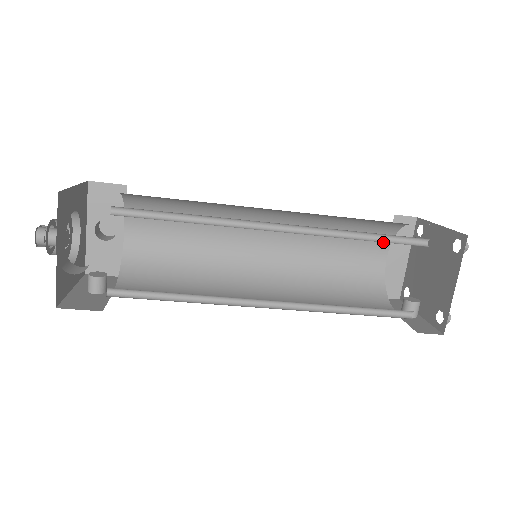
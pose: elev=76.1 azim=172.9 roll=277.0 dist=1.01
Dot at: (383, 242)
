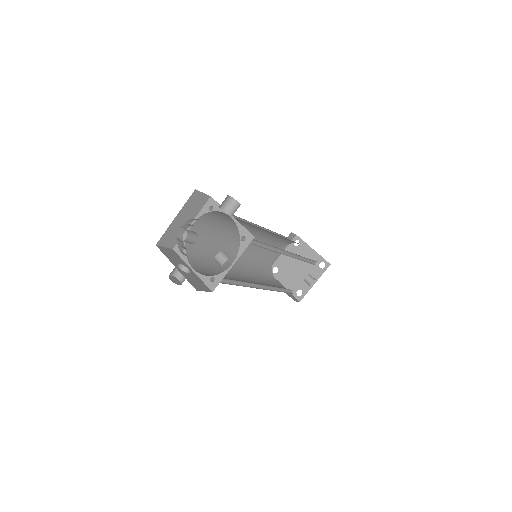
Dot at: (271, 277)
